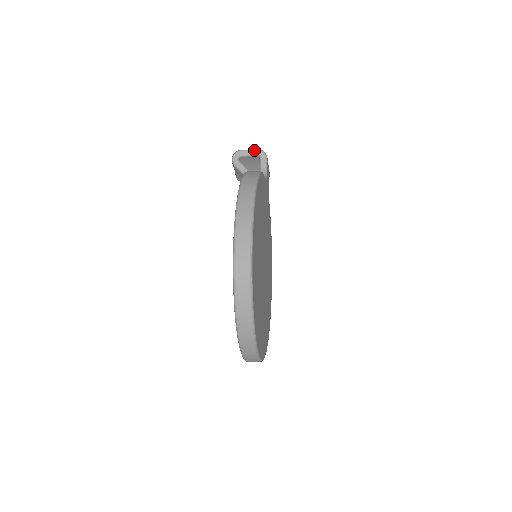
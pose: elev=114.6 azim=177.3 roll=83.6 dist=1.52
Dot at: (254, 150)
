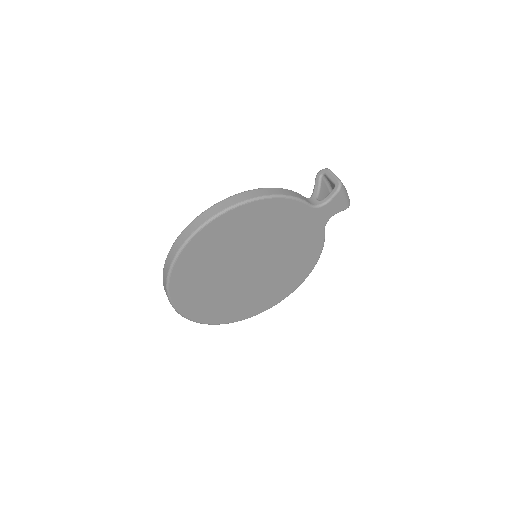
Dot at: (336, 178)
